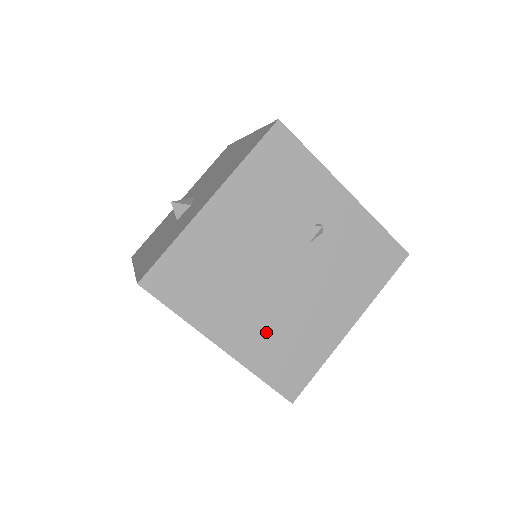
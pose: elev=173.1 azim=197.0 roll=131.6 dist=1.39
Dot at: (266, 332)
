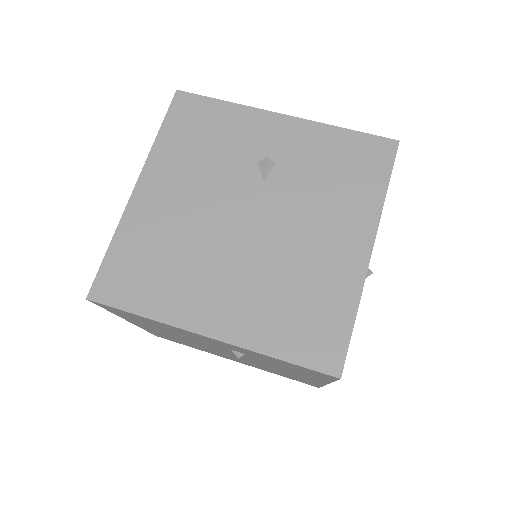
Dot at: (258, 297)
